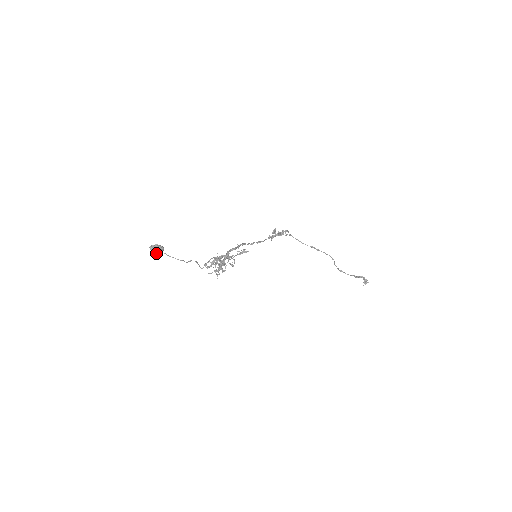
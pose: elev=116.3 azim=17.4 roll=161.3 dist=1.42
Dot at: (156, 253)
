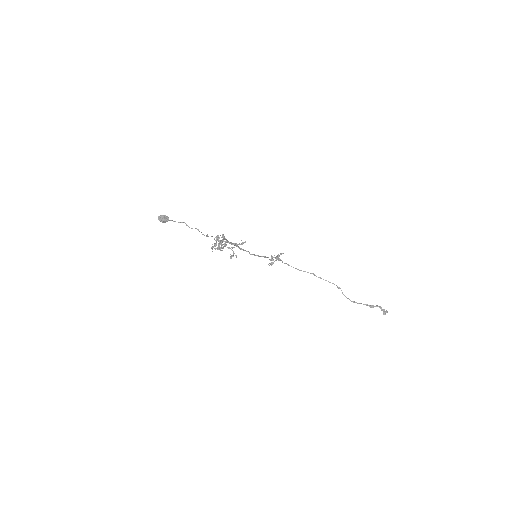
Dot at: (163, 220)
